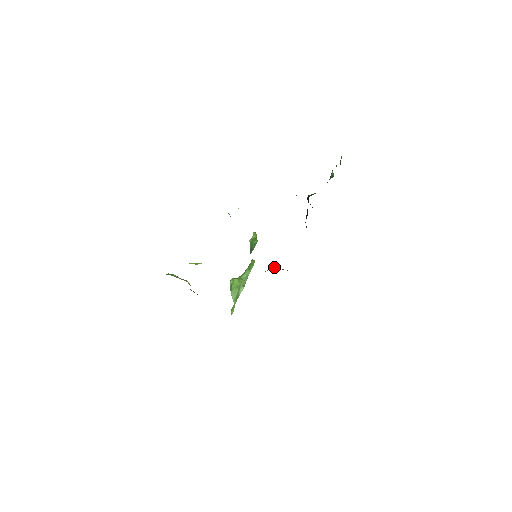
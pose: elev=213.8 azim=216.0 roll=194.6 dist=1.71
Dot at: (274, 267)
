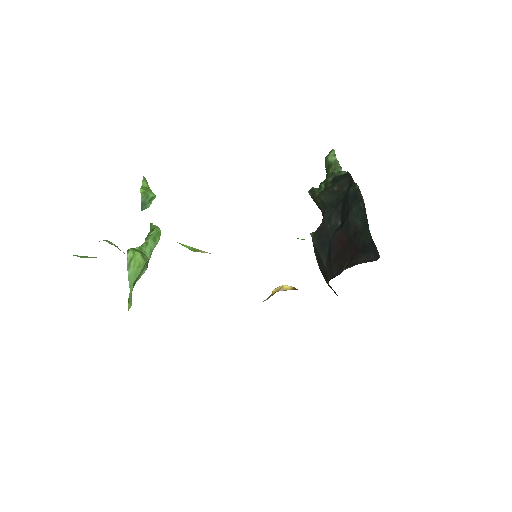
Dot at: occluded
